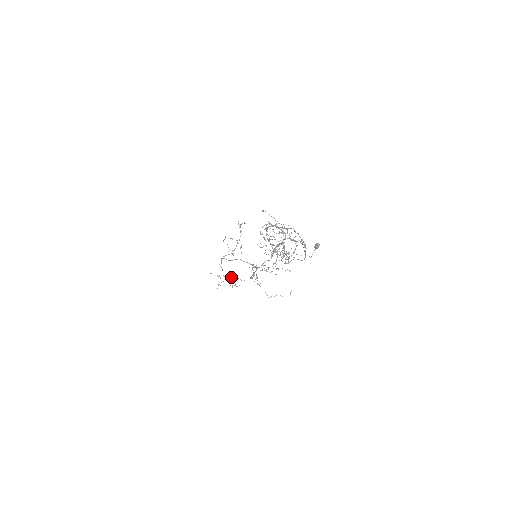
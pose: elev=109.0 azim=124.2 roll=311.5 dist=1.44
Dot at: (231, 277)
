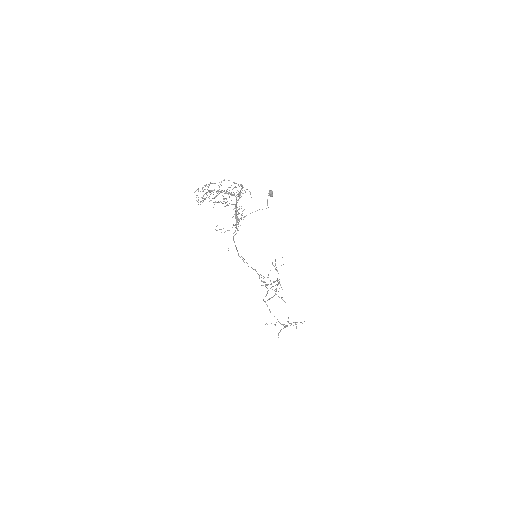
Dot at: (287, 321)
